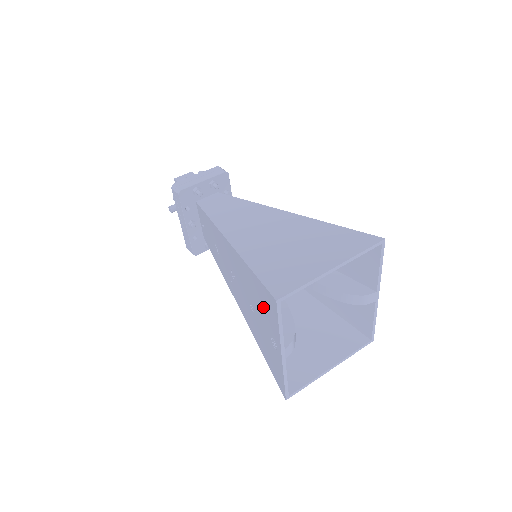
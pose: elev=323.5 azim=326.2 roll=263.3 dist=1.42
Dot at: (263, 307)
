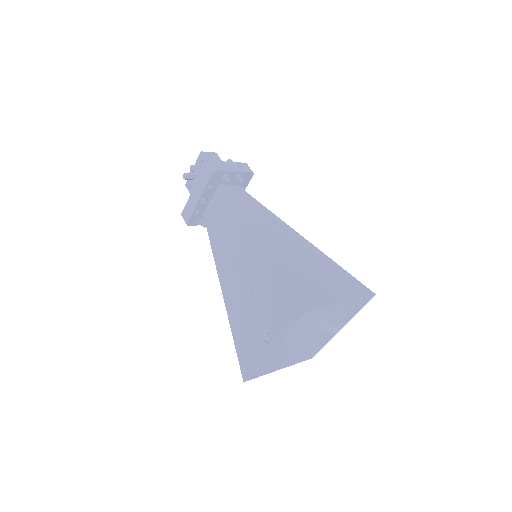
Dot at: (275, 307)
